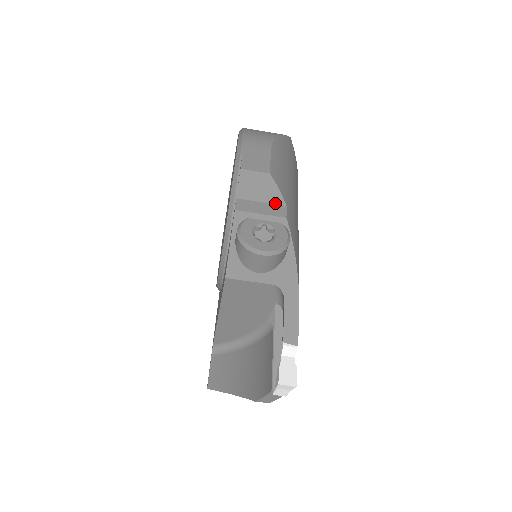
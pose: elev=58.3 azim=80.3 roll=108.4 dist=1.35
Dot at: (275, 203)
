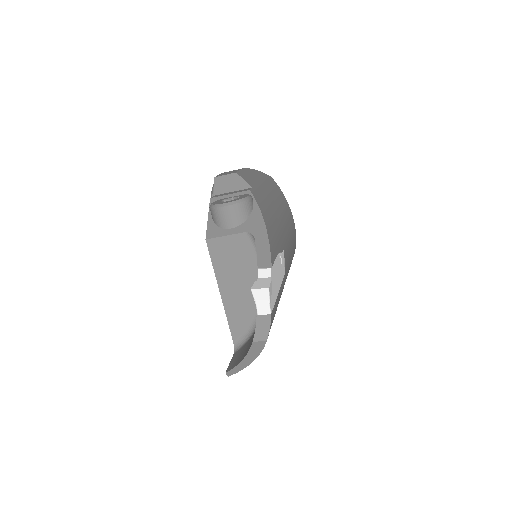
Dot at: (243, 189)
